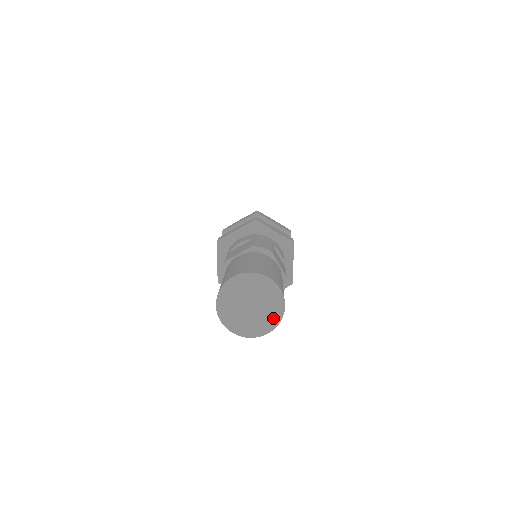
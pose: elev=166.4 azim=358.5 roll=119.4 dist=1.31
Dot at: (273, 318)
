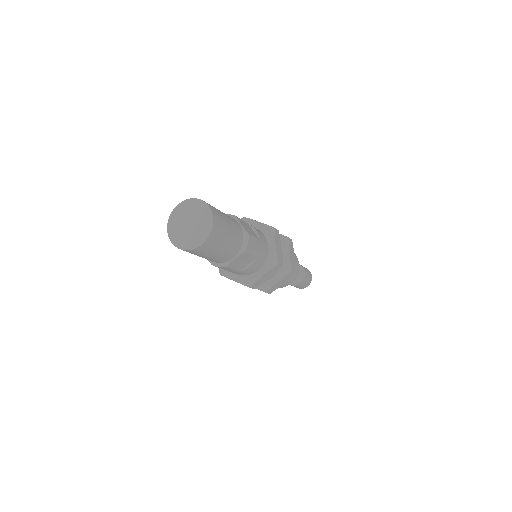
Dot at: (206, 230)
